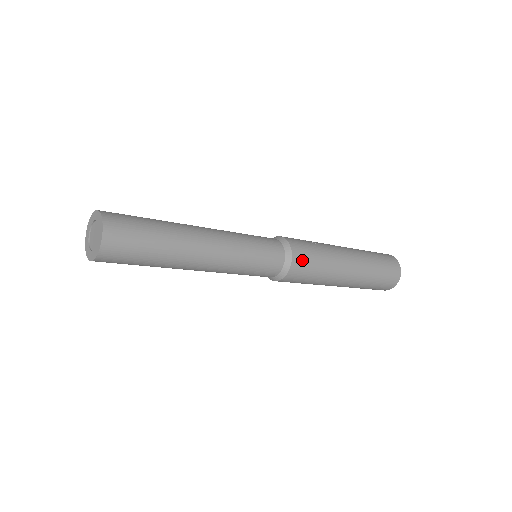
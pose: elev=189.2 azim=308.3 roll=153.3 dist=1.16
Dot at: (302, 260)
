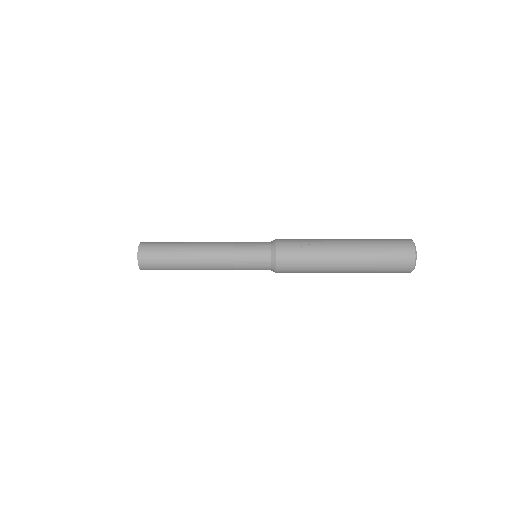
Dot at: (286, 268)
